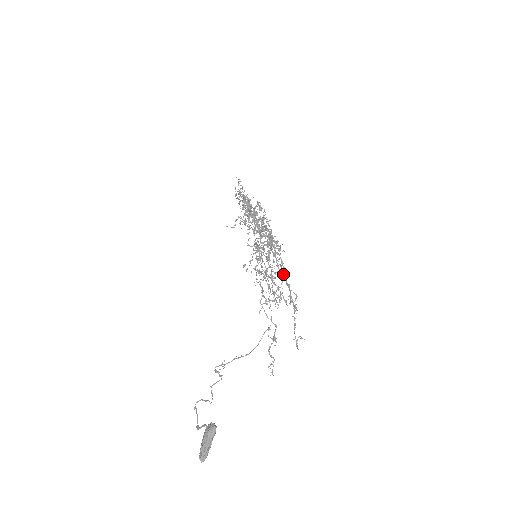
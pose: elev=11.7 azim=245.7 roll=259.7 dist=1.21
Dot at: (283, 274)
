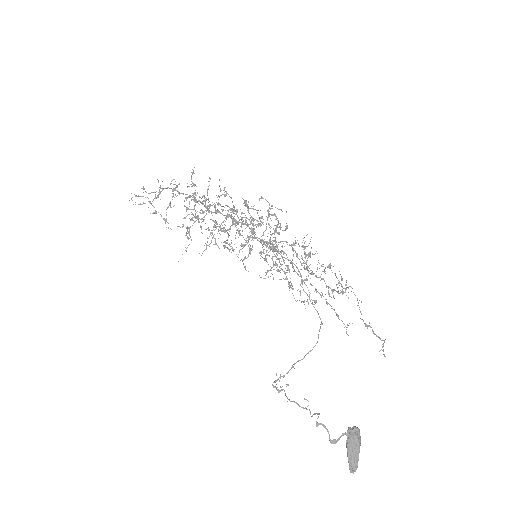
Dot at: (289, 272)
